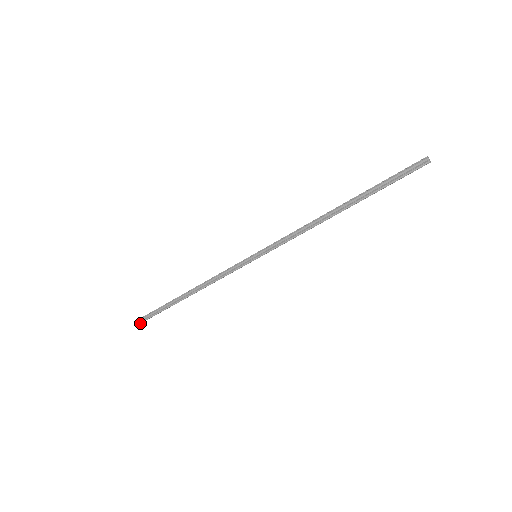
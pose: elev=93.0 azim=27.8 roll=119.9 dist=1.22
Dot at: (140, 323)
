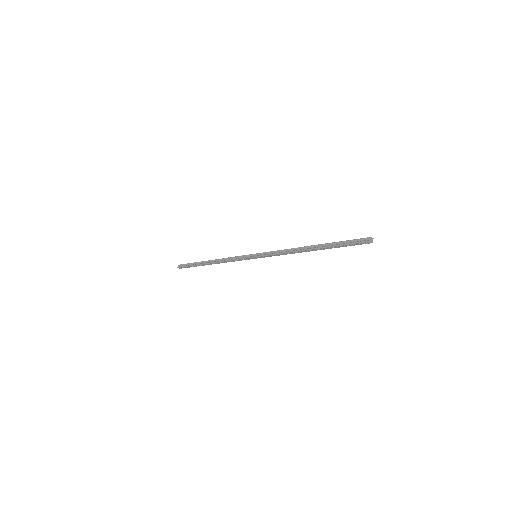
Dot at: (178, 267)
